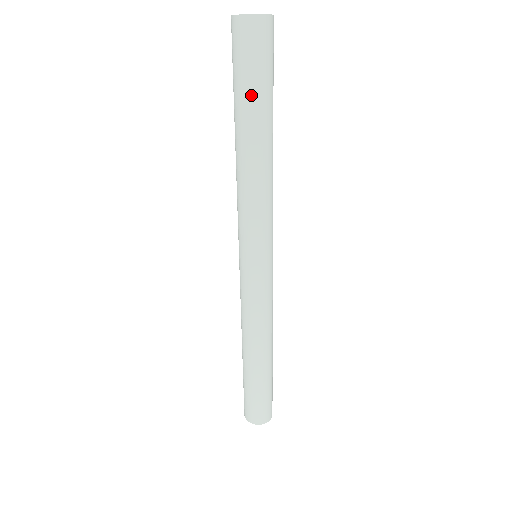
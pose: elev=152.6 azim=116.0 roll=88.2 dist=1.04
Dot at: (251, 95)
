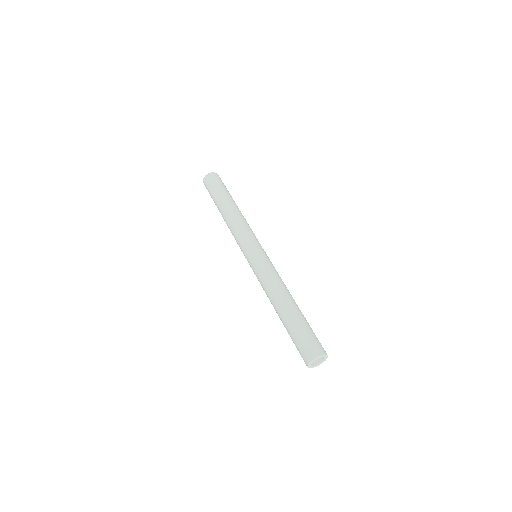
Dot at: (227, 192)
